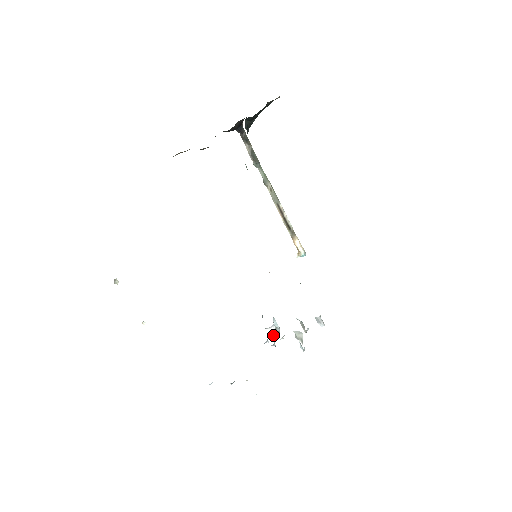
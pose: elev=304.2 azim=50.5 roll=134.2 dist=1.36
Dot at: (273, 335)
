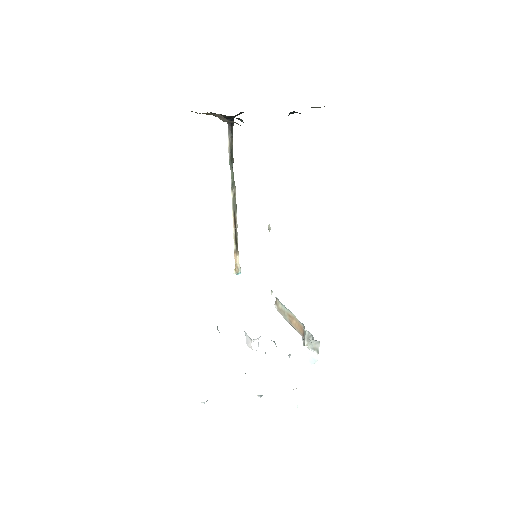
Dot at: (254, 349)
